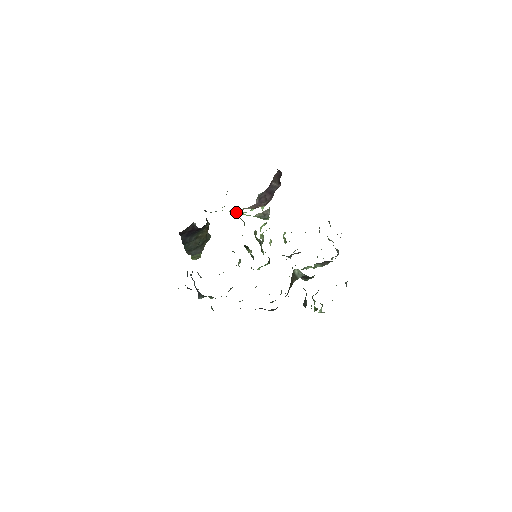
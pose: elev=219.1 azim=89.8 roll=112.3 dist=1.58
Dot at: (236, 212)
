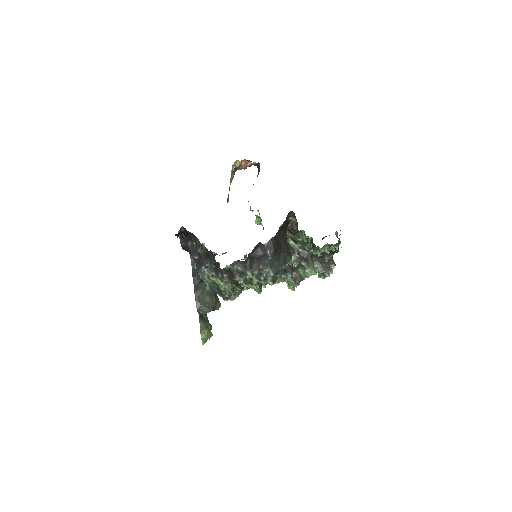
Dot at: occluded
